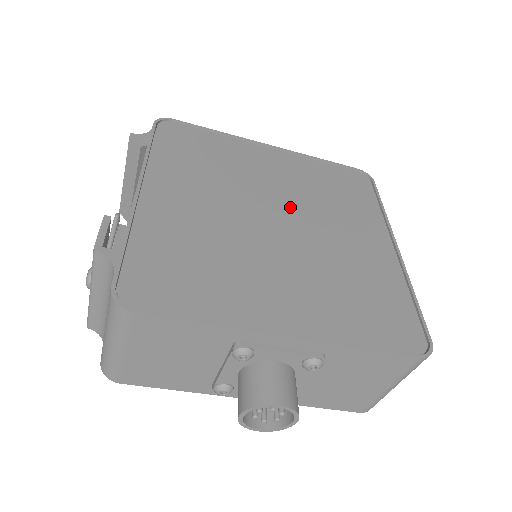
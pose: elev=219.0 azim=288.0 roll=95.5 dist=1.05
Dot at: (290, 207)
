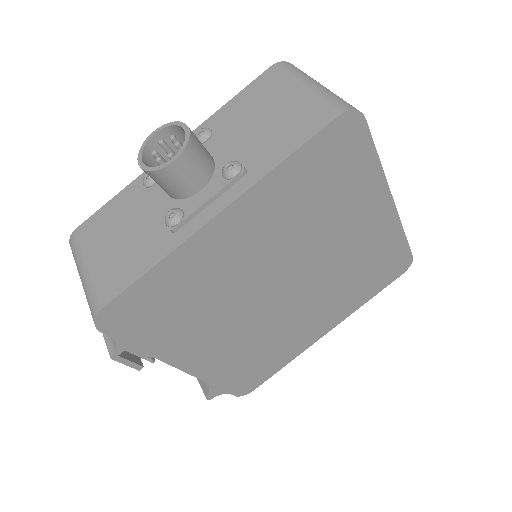
Dot at: occluded
